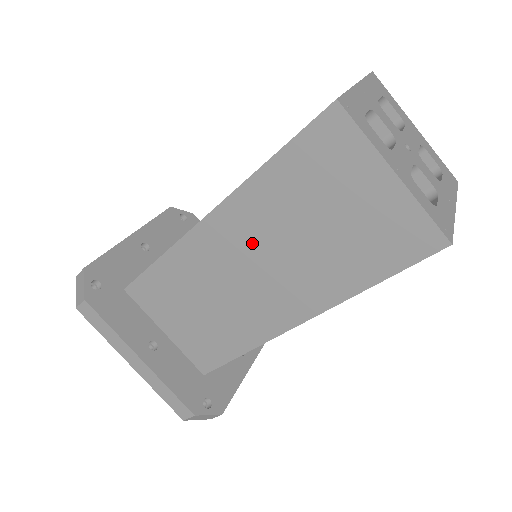
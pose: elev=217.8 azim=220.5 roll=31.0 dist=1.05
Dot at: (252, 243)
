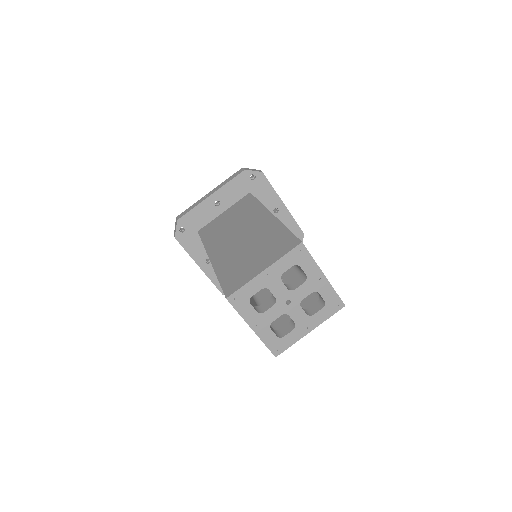
Dot at: occluded
